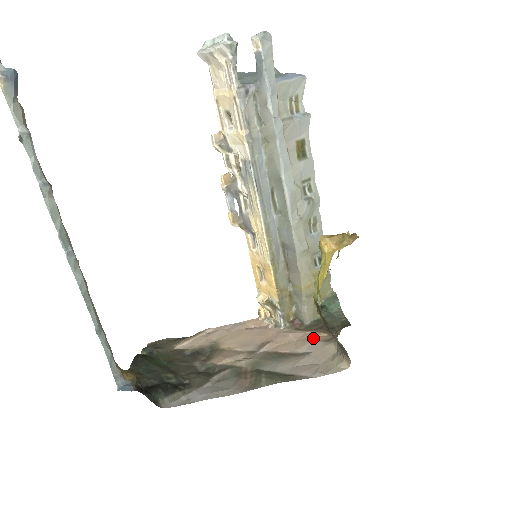
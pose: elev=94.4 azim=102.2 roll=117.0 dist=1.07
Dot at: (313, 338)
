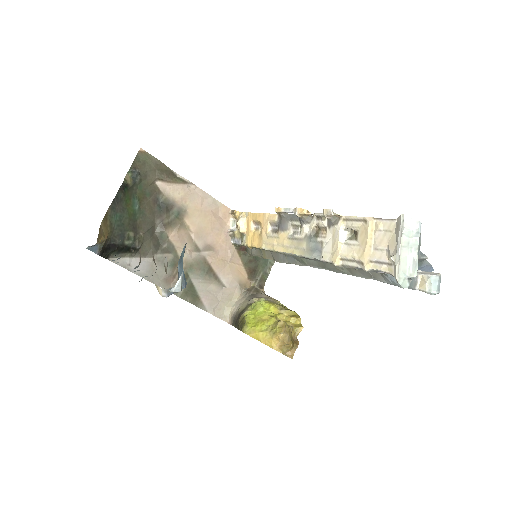
Dot at: (238, 273)
